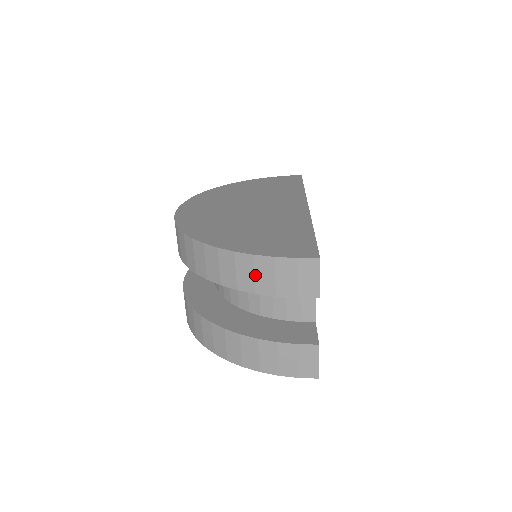
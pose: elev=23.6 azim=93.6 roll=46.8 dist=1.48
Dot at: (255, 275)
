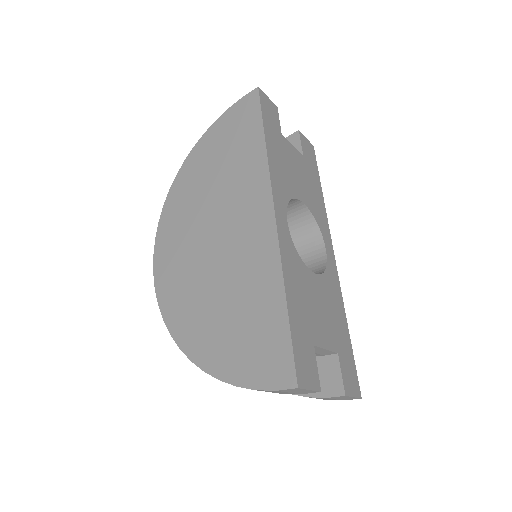
Dot at: occluded
